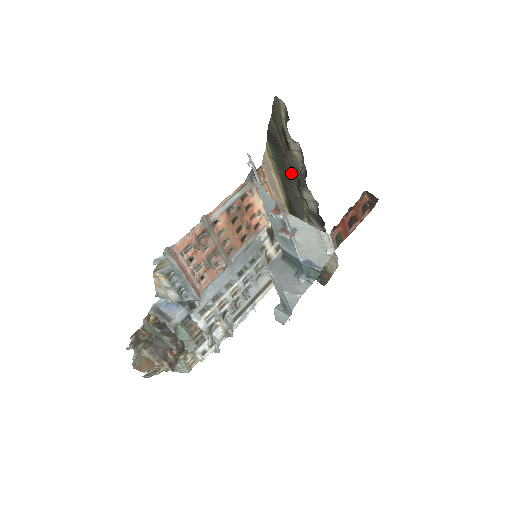
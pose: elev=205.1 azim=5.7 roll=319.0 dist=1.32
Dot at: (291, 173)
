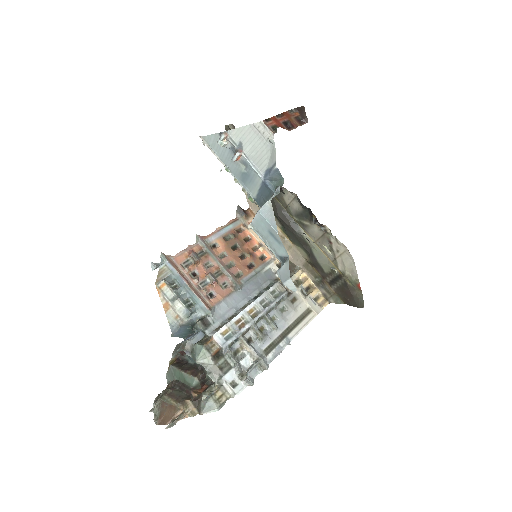
Dot at: occluded
